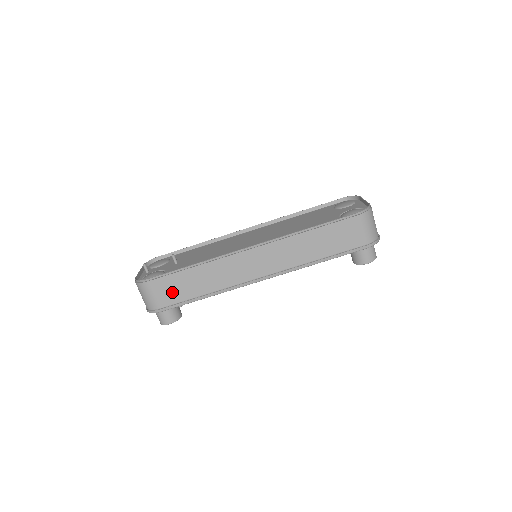
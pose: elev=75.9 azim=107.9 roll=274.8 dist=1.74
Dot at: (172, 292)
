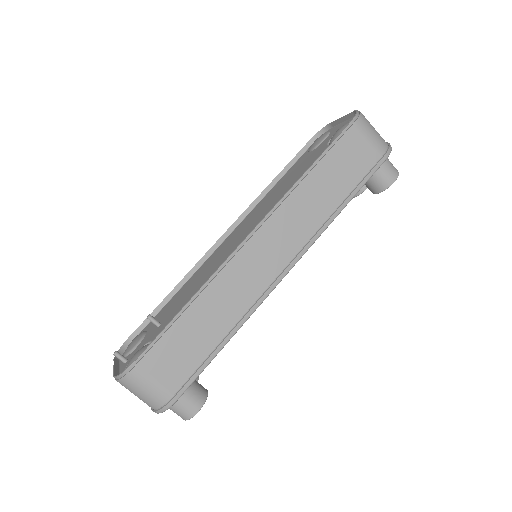
Dot at: (178, 360)
